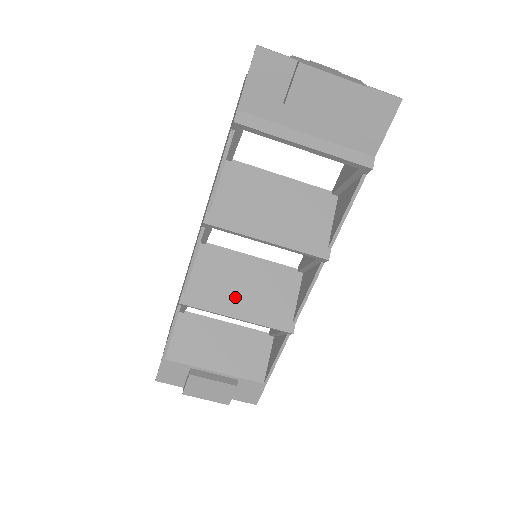
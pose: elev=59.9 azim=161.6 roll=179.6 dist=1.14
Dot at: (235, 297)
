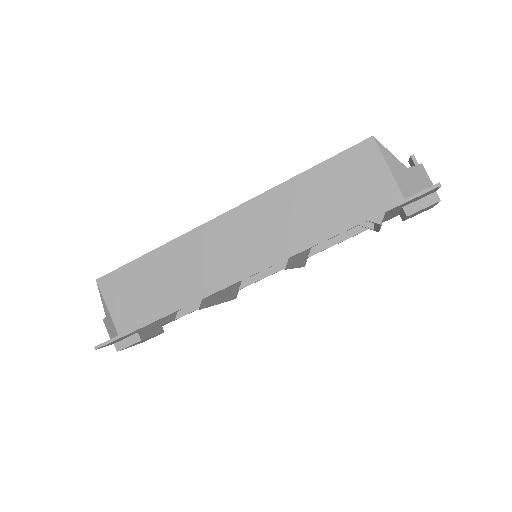
Dot at: occluded
